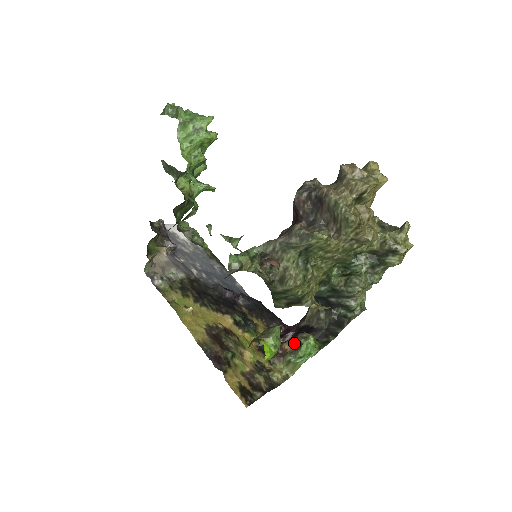
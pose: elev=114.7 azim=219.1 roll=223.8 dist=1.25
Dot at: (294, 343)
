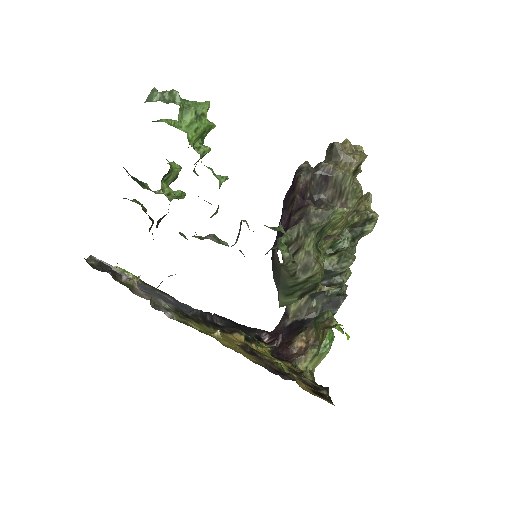
Dot at: (310, 336)
